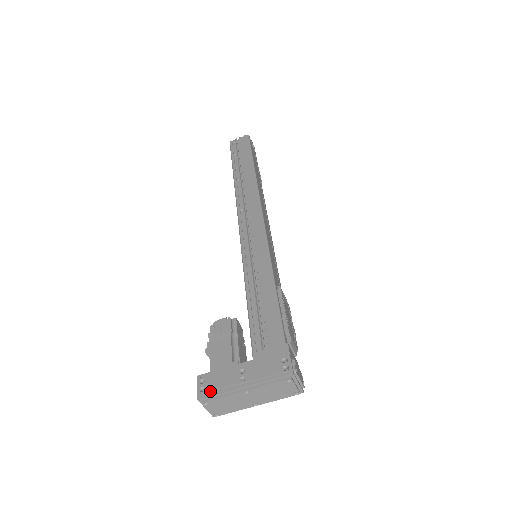
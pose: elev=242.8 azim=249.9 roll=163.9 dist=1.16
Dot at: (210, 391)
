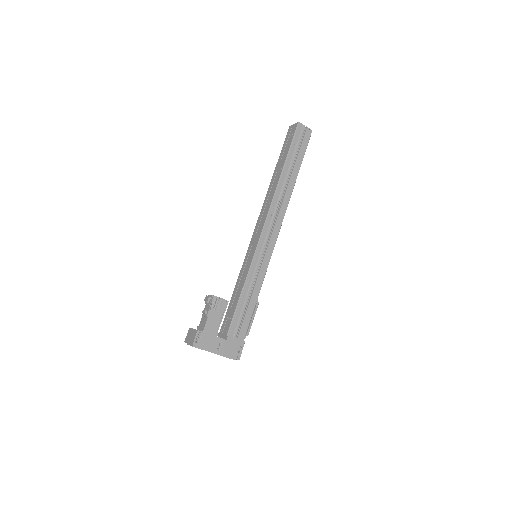
Dot at: (201, 345)
